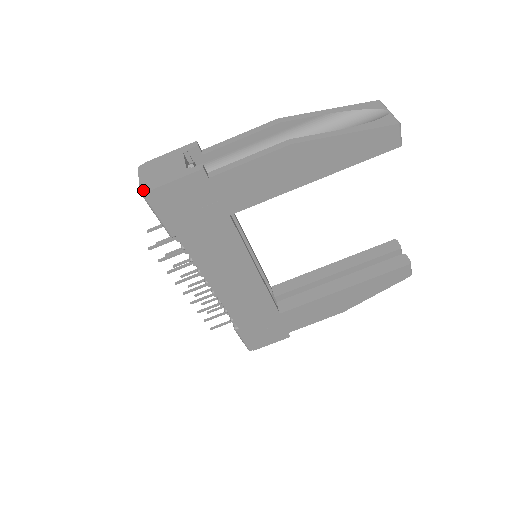
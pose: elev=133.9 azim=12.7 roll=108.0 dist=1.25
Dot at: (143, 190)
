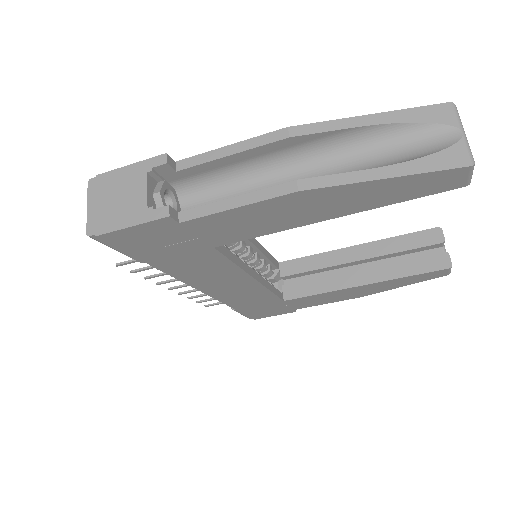
Dot at: (90, 231)
